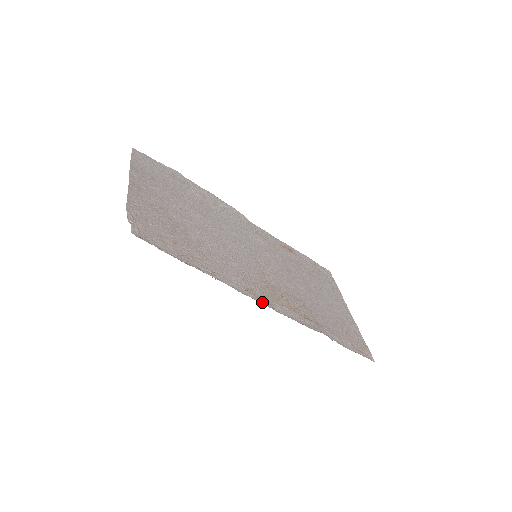
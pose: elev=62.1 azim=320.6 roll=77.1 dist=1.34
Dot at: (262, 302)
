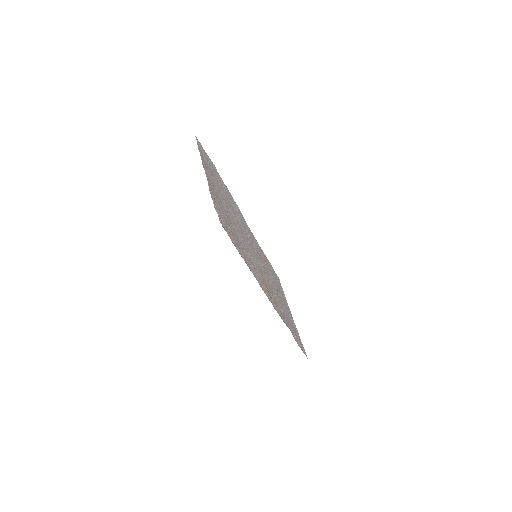
Dot at: (268, 297)
